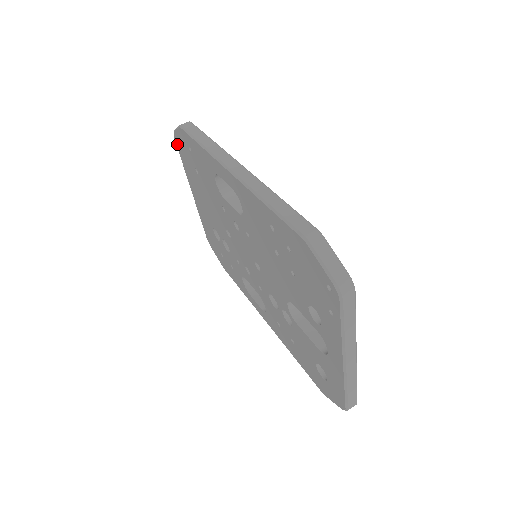
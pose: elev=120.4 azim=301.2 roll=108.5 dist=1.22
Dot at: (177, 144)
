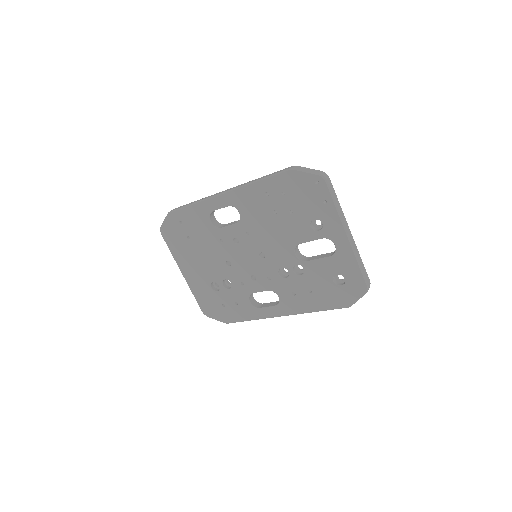
Dot at: (164, 236)
